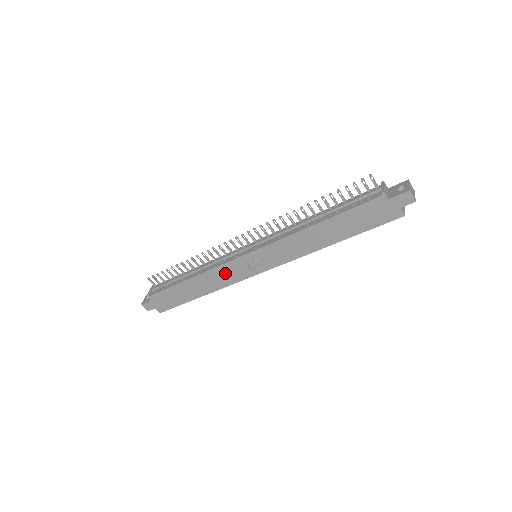
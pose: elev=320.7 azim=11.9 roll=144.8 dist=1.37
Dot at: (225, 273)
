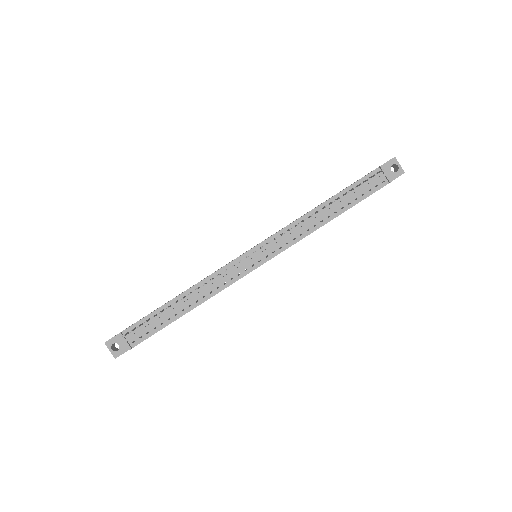
Dot at: occluded
